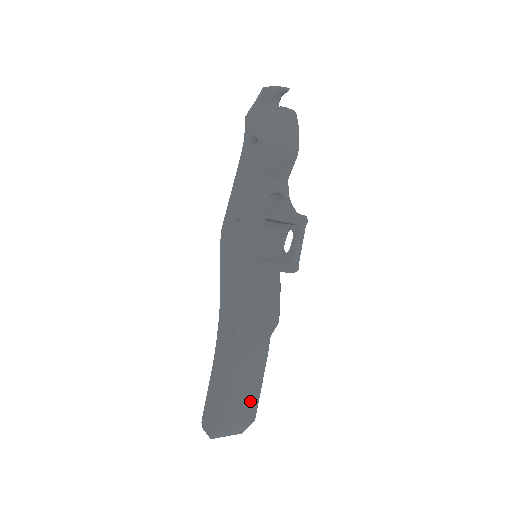
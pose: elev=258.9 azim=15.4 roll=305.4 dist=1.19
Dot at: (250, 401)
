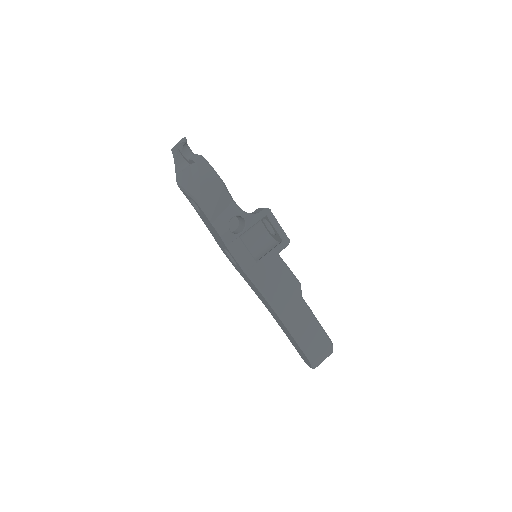
Dot at: (319, 338)
